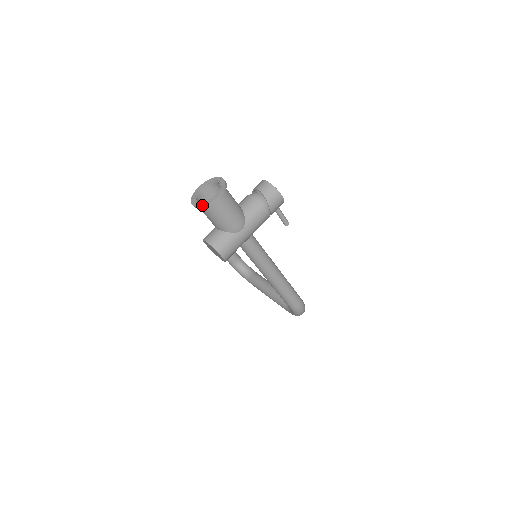
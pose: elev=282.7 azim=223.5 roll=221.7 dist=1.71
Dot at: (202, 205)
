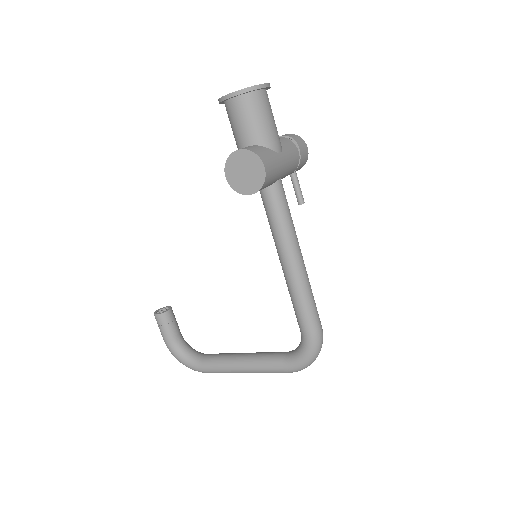
Dot at: (248, 87)
